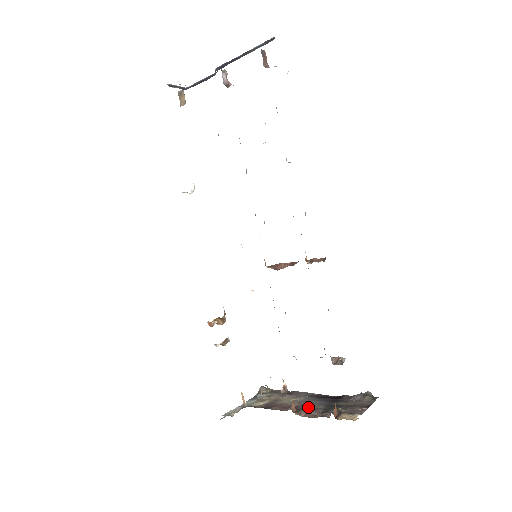
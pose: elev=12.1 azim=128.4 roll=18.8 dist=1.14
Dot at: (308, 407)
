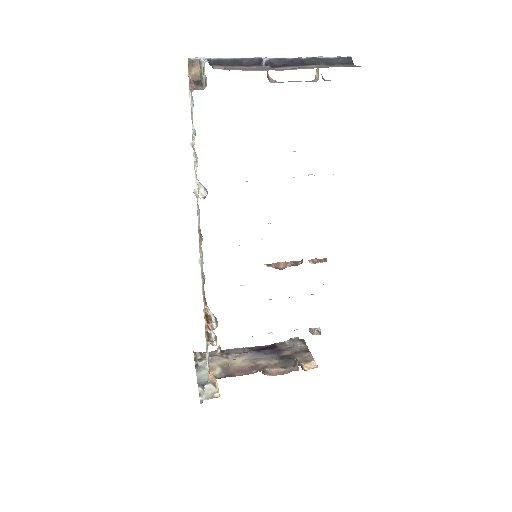
Dot at: (267, 365)
